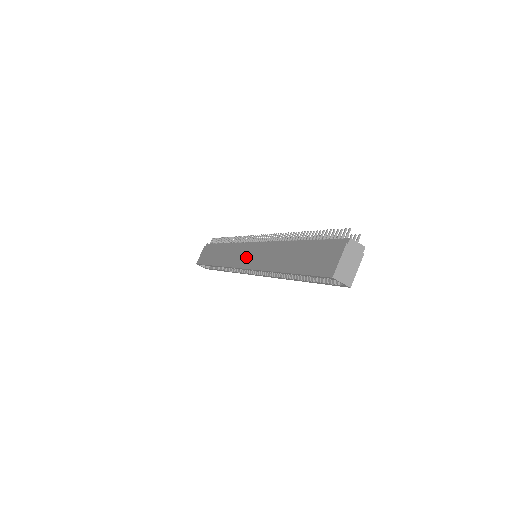
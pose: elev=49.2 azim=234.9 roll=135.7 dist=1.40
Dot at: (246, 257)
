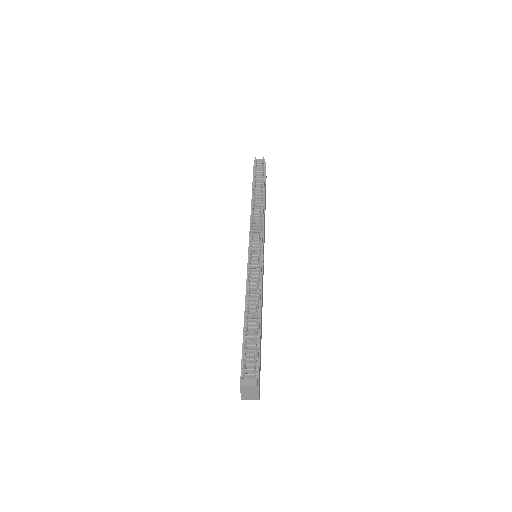
Dot at: occluded
